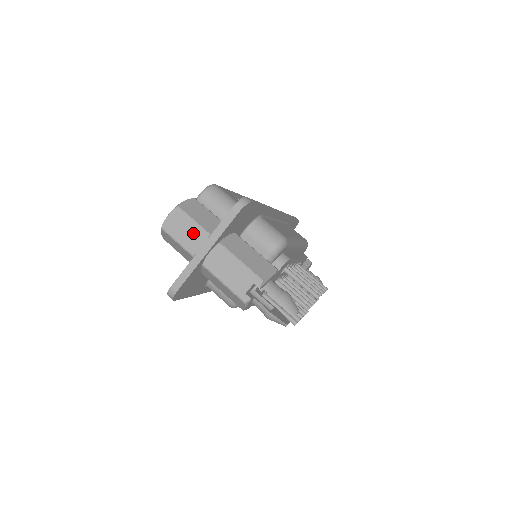
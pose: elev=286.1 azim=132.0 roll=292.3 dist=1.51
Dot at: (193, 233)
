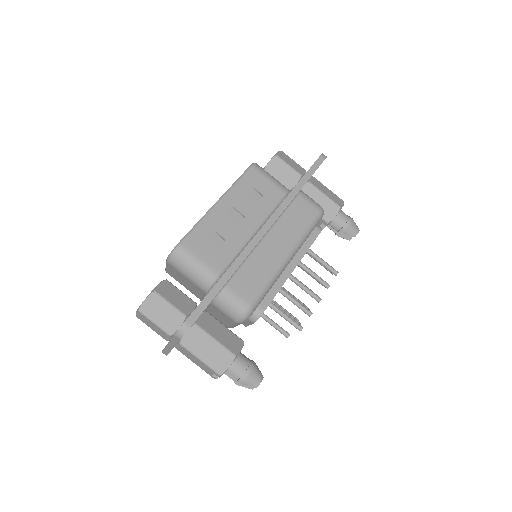
Dot at: (159, 330)
